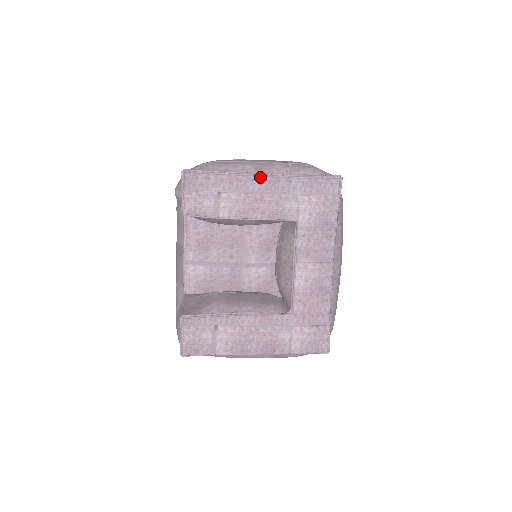
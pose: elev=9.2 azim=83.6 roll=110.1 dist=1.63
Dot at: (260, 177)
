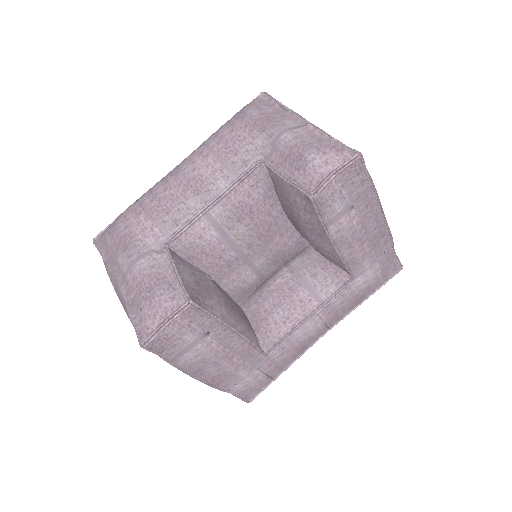
Dot at: (381, 221)
